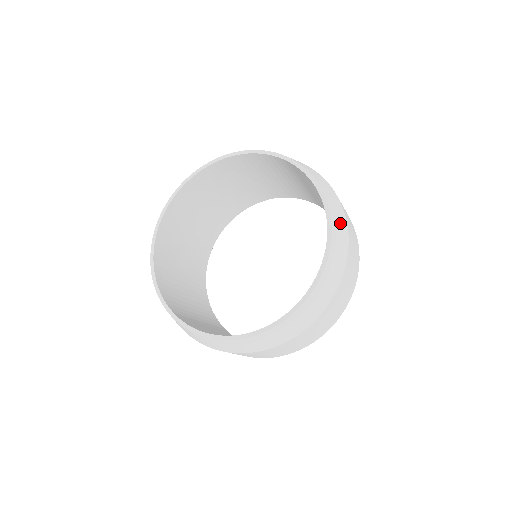
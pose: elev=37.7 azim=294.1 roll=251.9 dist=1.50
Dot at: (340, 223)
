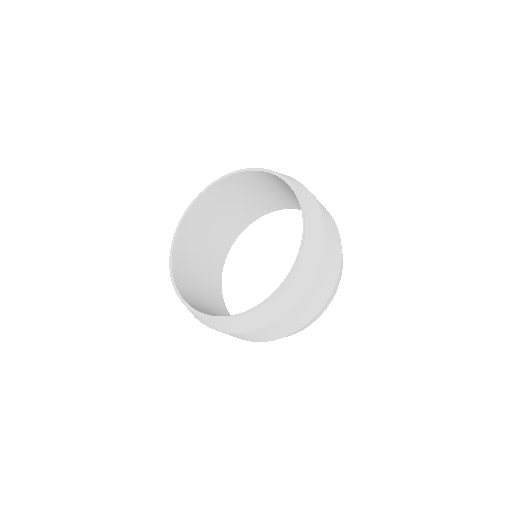
Dot at: (308, 268)
